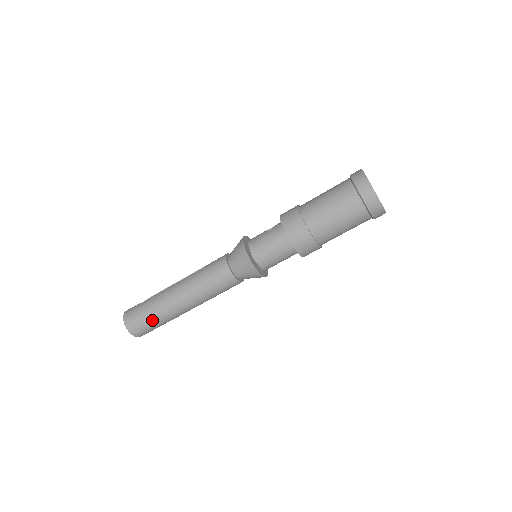
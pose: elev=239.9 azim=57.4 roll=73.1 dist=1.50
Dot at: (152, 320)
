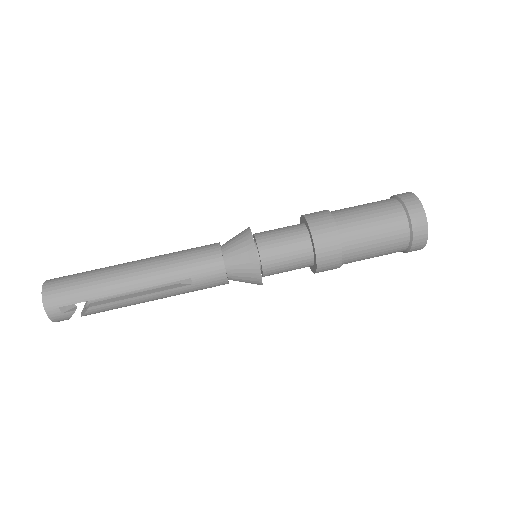
Dot at: (84, 277)
